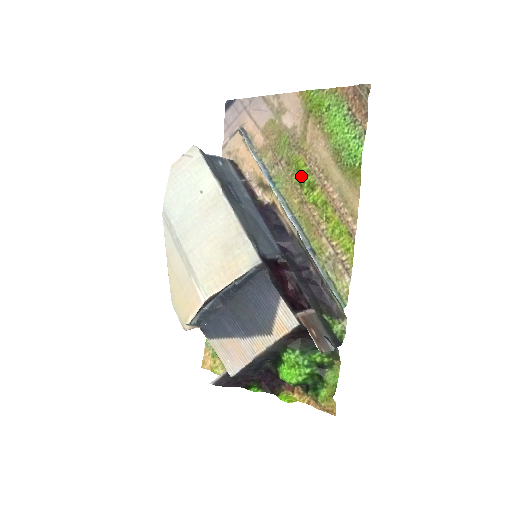
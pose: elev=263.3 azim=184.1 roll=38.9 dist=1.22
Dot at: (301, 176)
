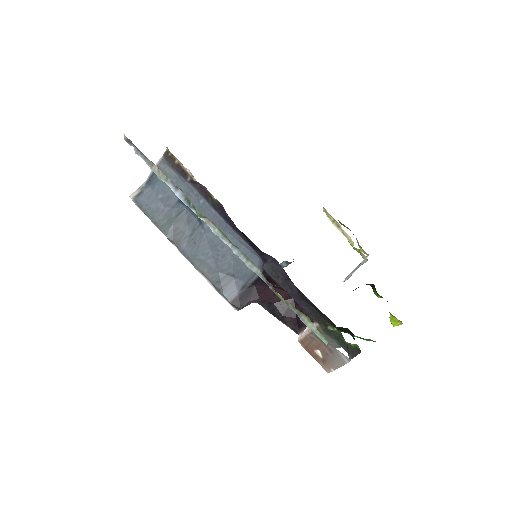
Dot at: occluded
